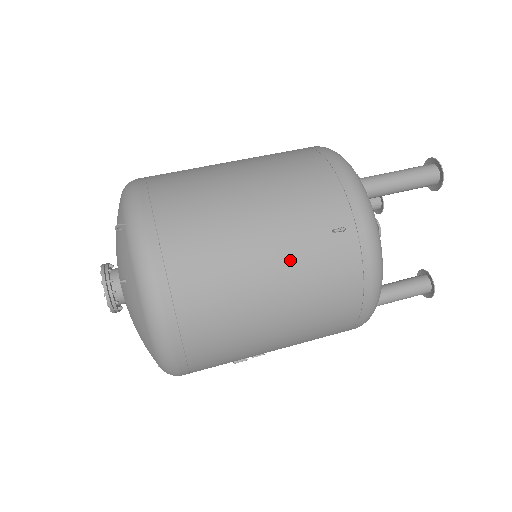
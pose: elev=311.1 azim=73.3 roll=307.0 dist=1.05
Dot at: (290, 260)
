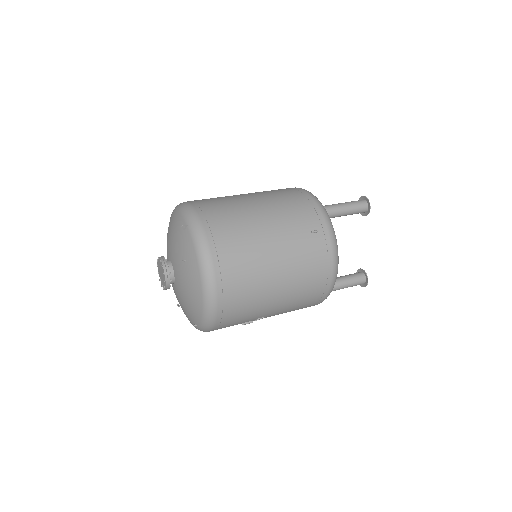
Dot at: (287, 248)
